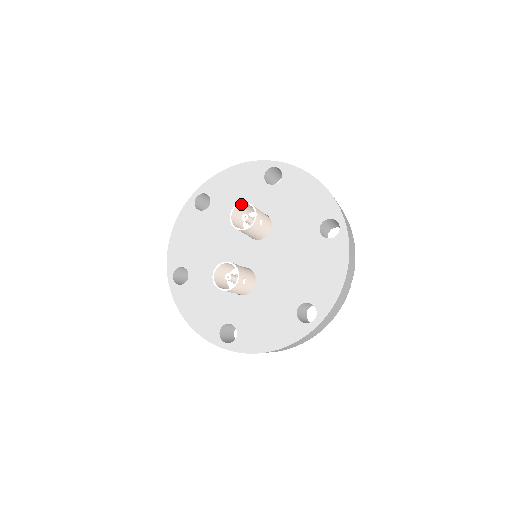
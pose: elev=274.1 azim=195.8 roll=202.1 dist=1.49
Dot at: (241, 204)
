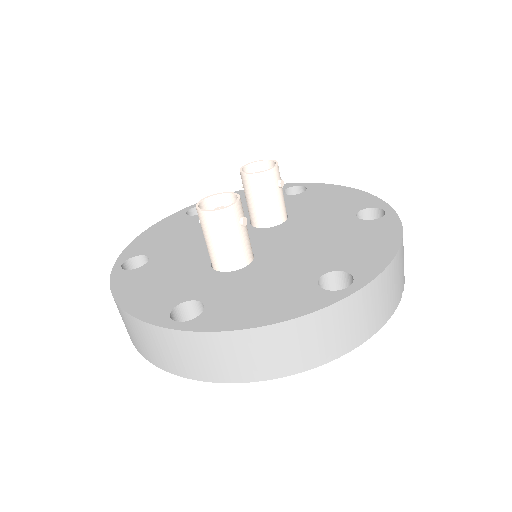
Dot at: (258, 163)
